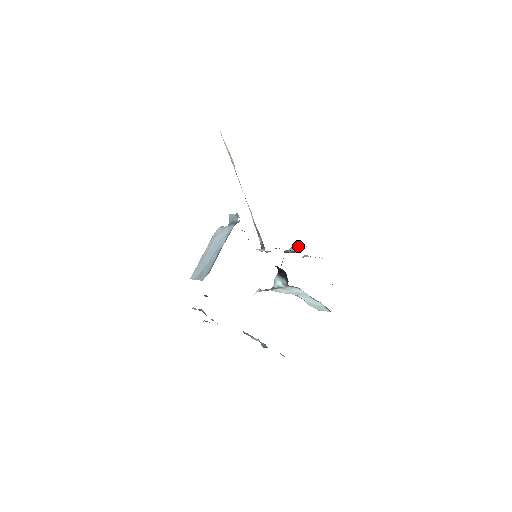
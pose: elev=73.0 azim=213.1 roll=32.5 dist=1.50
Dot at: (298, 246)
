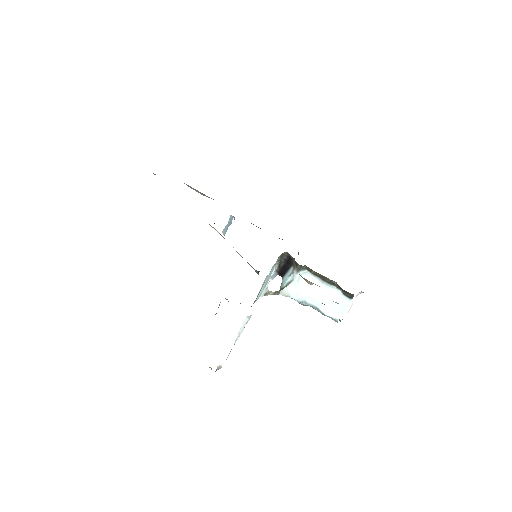
Dot at: occluded
